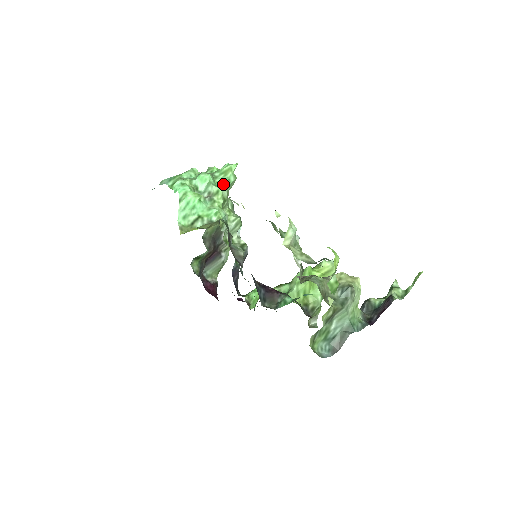
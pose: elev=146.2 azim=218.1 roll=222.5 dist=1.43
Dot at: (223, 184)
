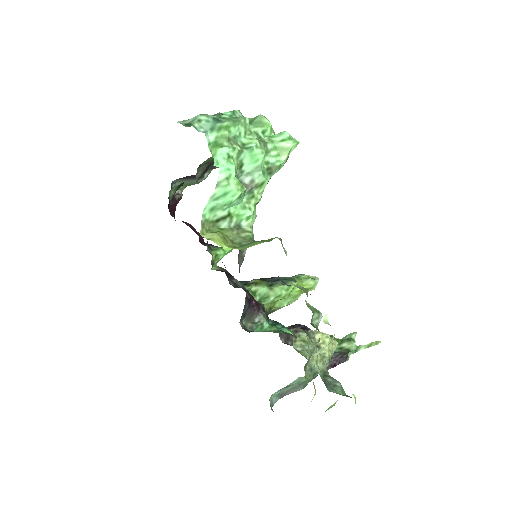
Dot at: (271, 169)
